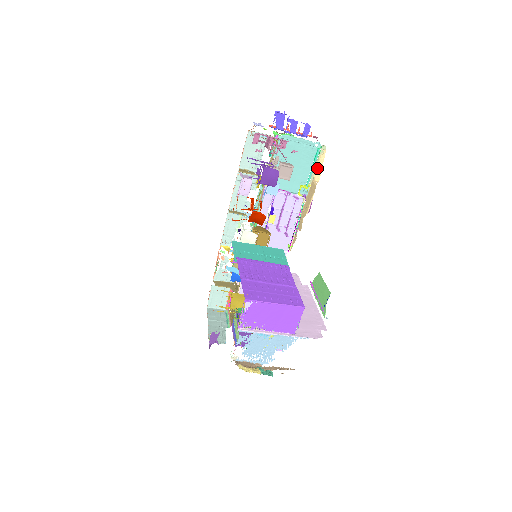
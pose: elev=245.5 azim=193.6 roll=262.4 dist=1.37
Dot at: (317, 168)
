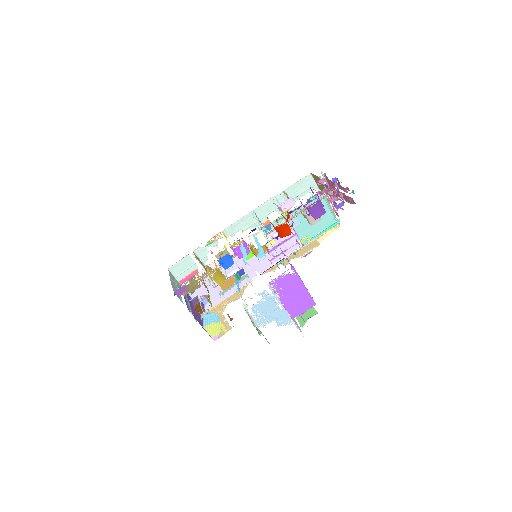
Dot at: (324, 234)
